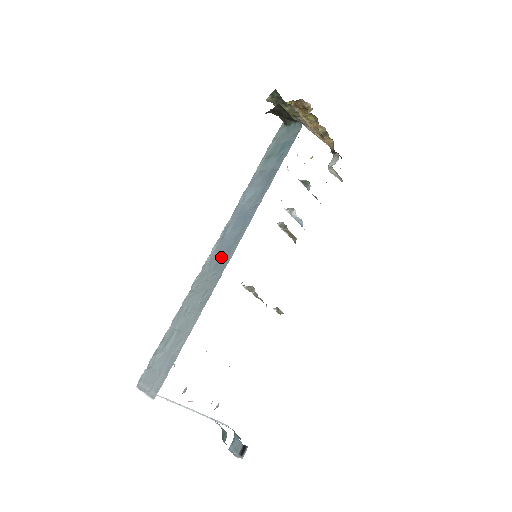
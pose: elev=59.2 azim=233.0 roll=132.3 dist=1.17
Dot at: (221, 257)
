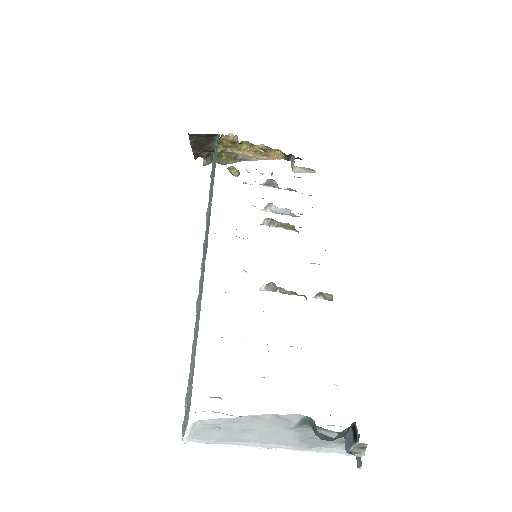
Dot at: (204, 261)
